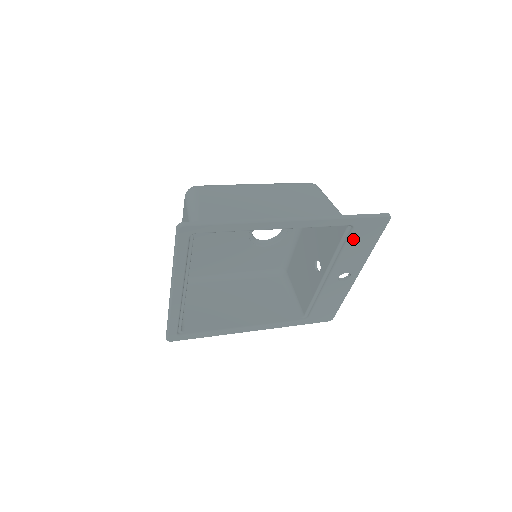
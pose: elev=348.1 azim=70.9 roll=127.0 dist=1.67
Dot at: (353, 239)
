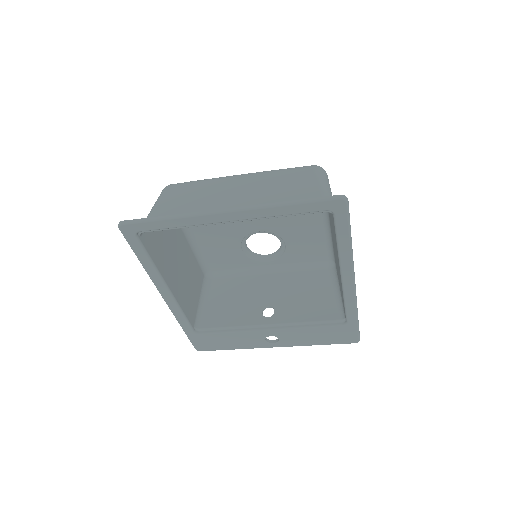
Dot at: (328, 329)
